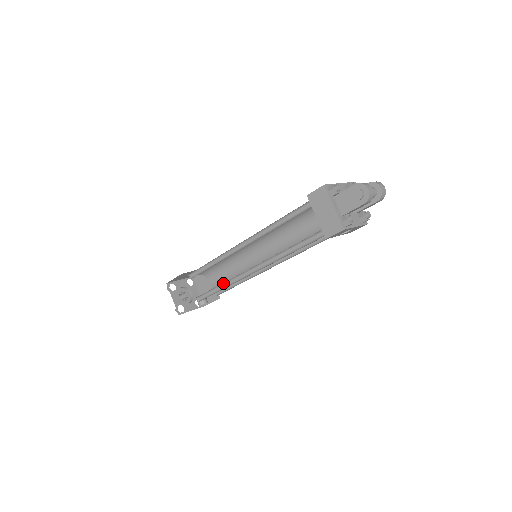
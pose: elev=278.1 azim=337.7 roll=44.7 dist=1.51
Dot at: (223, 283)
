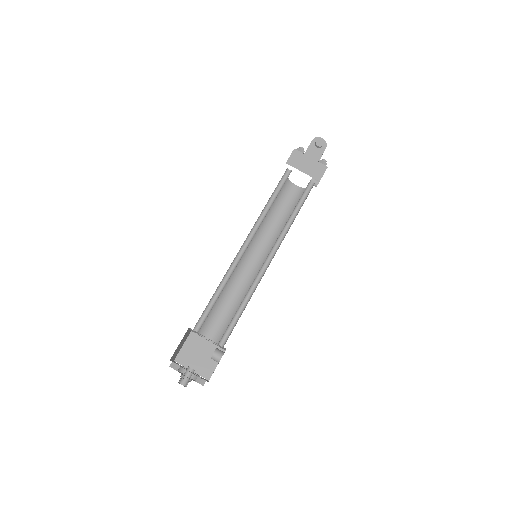
Dot at: (243, 299)
